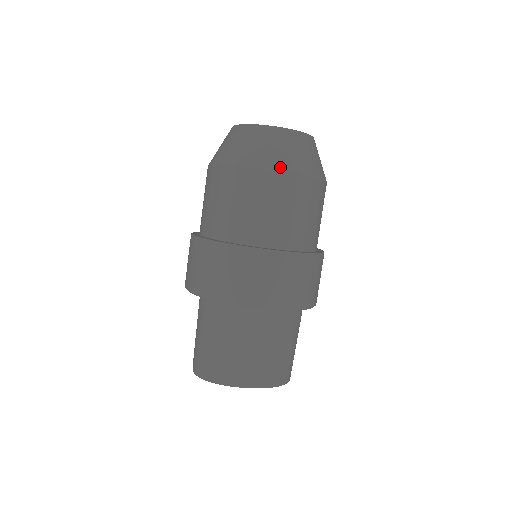
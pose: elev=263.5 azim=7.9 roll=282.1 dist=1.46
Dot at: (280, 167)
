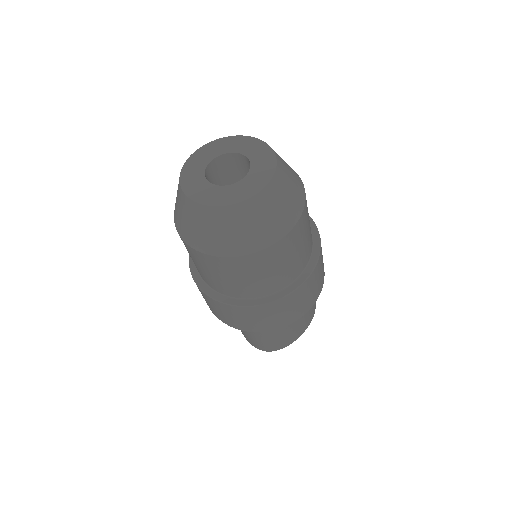
Dot at: (285, 229)
